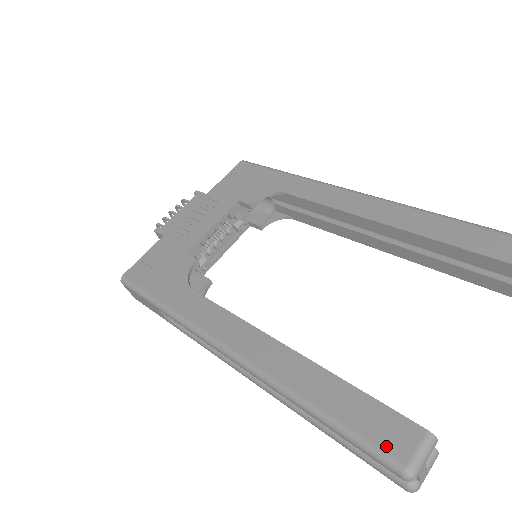
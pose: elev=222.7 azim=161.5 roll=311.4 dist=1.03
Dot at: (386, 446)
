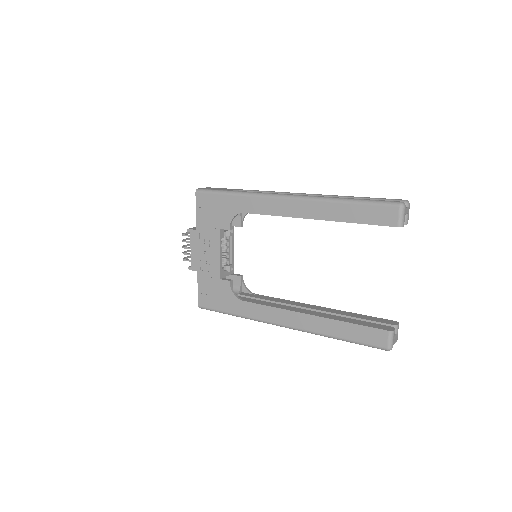
Dot at: (376, 344)
